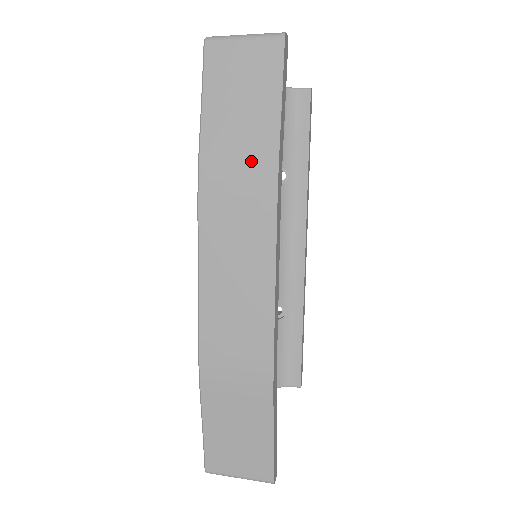
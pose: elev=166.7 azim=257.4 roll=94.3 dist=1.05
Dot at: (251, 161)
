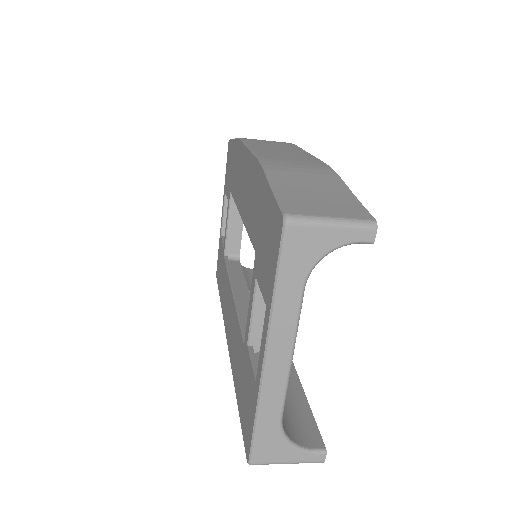
Dot at: occluded
